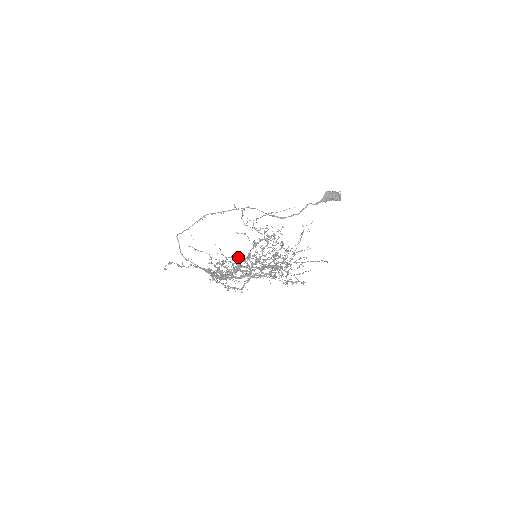
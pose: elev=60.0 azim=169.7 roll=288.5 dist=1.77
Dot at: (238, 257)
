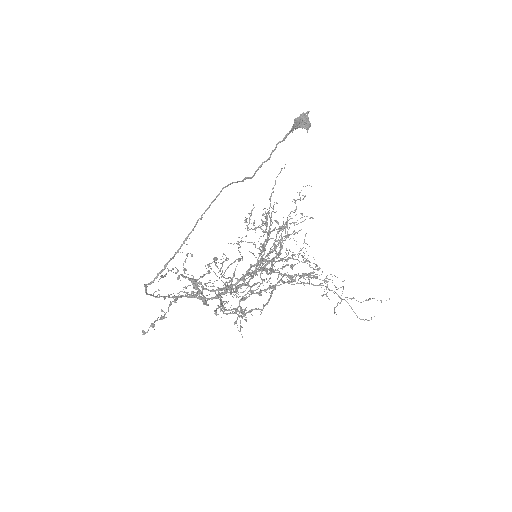
Dot at: (231, 264)
